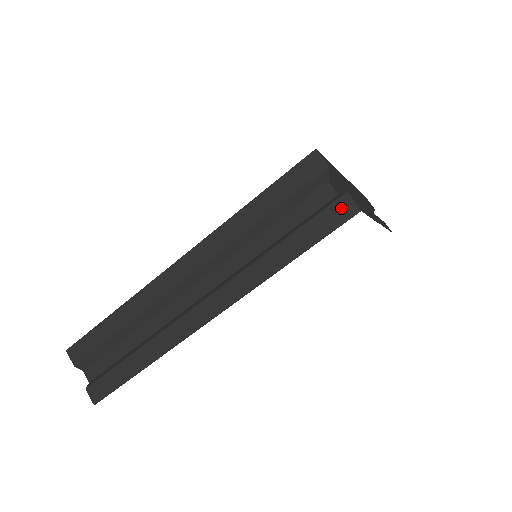
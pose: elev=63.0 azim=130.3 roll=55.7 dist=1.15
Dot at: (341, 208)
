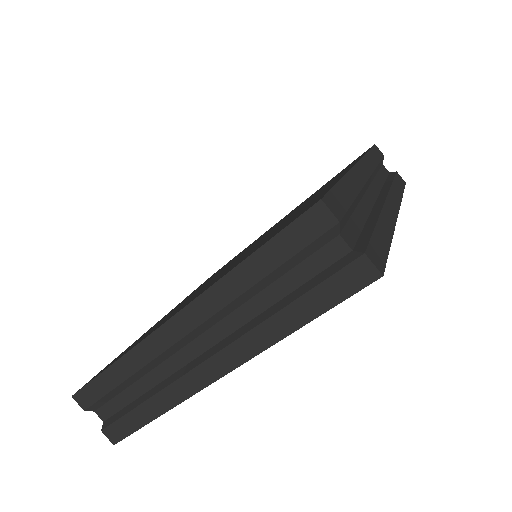
Dot at: (358, 272)
